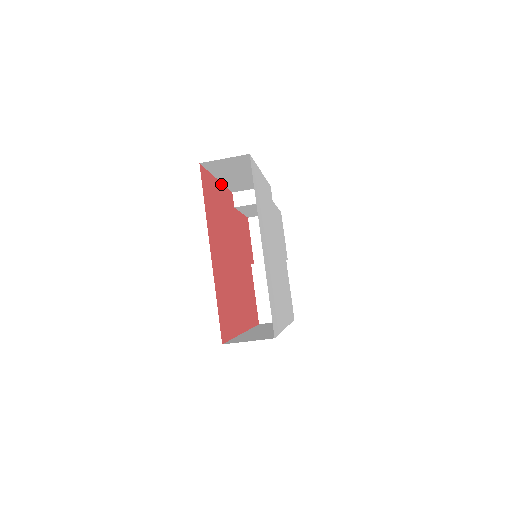
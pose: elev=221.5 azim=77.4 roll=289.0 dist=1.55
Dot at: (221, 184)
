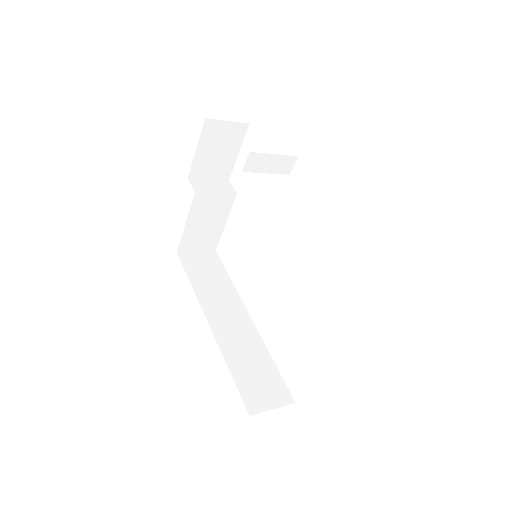
Dot at: occluded
